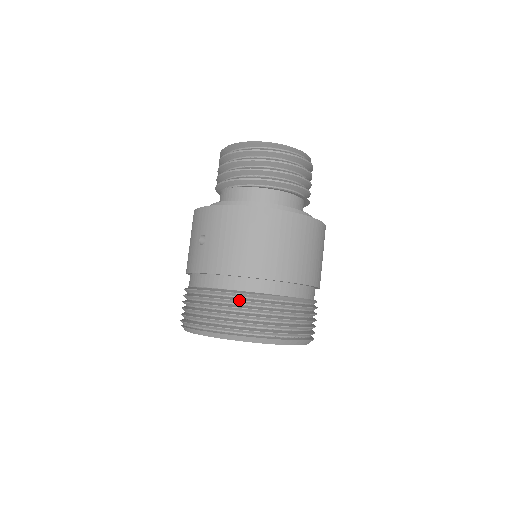
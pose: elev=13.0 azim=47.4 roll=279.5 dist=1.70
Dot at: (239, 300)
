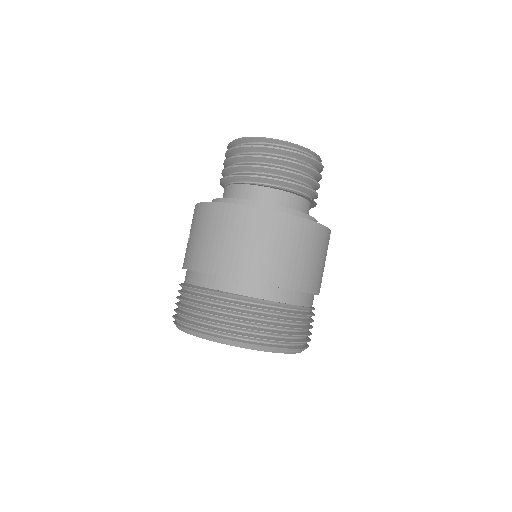
Dot at: (200, 296)
